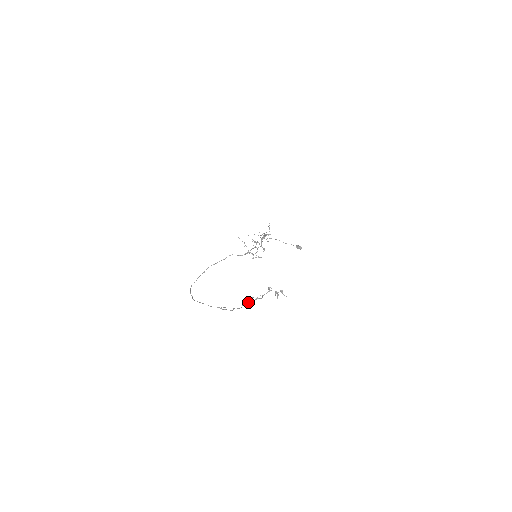
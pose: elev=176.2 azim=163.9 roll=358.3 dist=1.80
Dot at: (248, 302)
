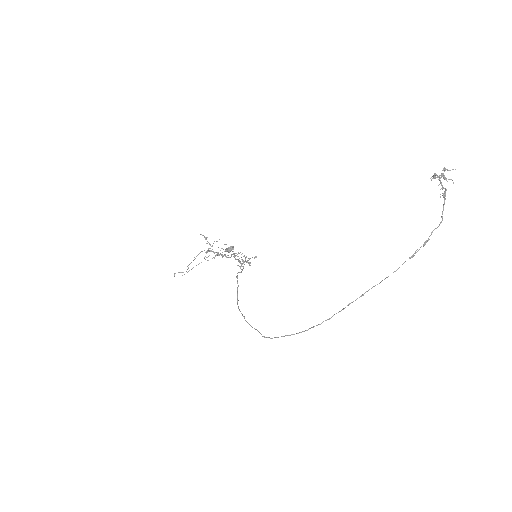
Dot at: (443, 206)
